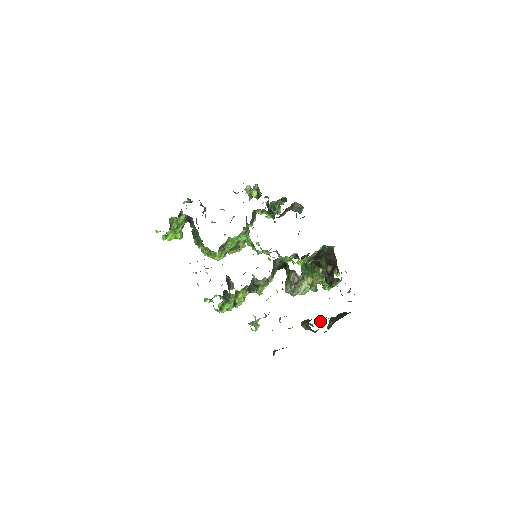
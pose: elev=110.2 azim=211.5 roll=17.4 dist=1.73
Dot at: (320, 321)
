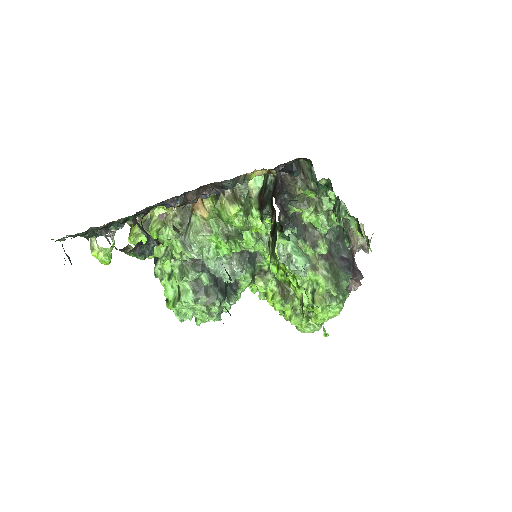
Dot at: occluded
